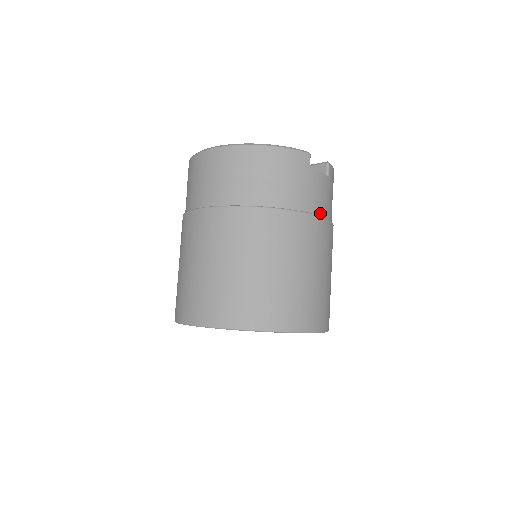
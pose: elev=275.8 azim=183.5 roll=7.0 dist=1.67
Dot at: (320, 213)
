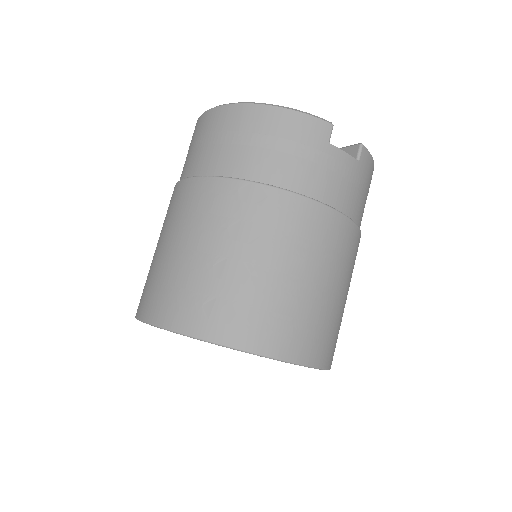
Dot at: (335, 205)
